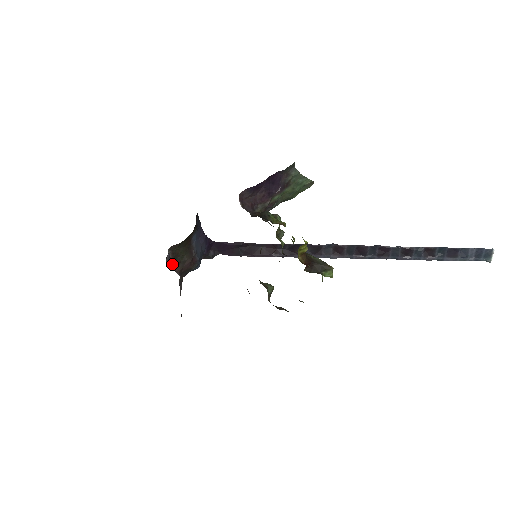
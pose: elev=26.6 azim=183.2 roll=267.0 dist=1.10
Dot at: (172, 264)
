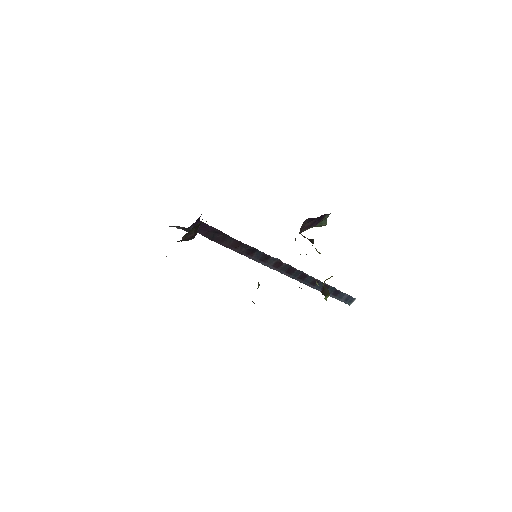
Dot at: (186, 233)
